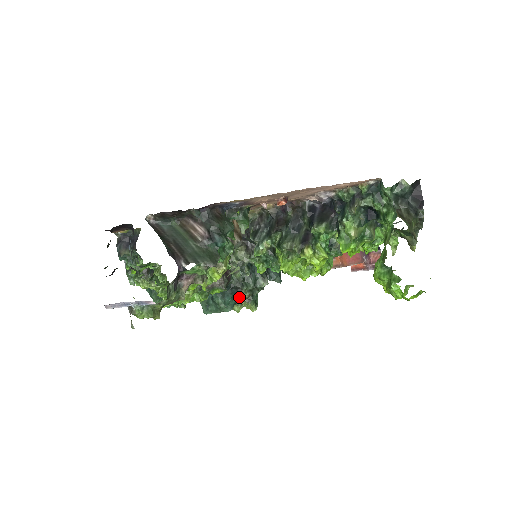
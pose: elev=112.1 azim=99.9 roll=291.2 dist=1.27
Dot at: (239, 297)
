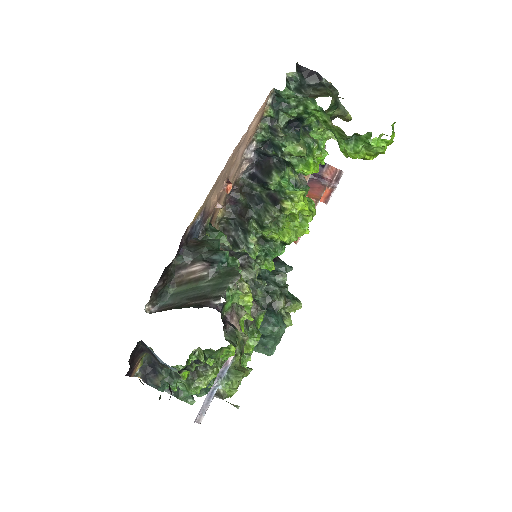
Dot at: (279, 310)
